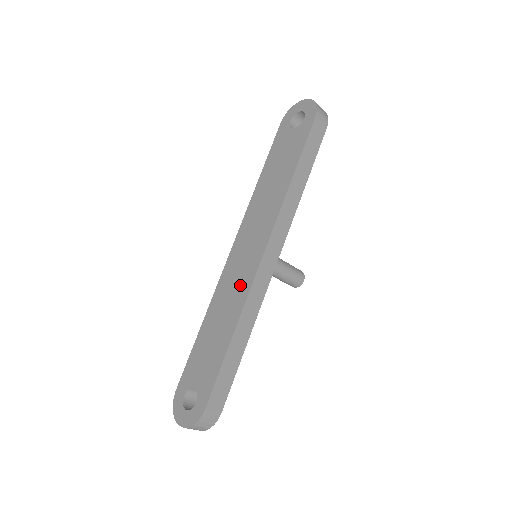
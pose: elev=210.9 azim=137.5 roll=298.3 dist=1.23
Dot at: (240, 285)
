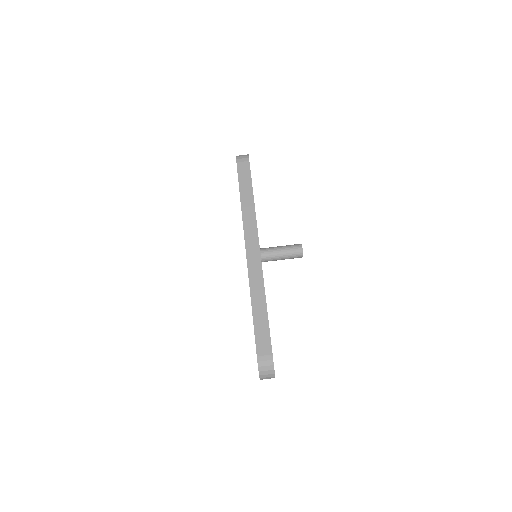
Dot at: occluded
